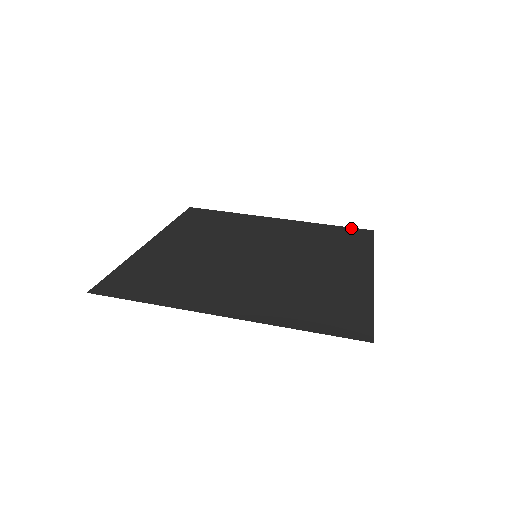
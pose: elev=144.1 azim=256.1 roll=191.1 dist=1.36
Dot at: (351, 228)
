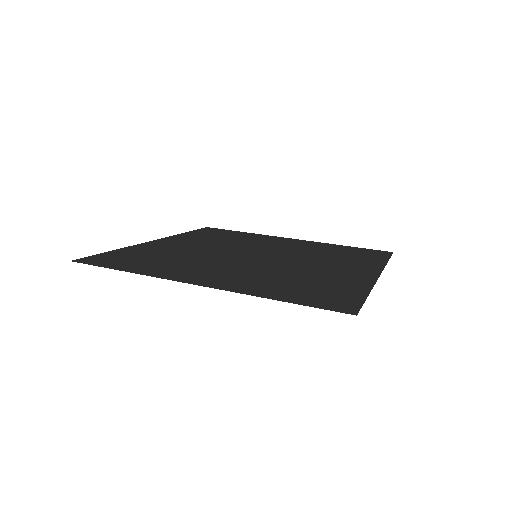
Dot at: (369, 249)
